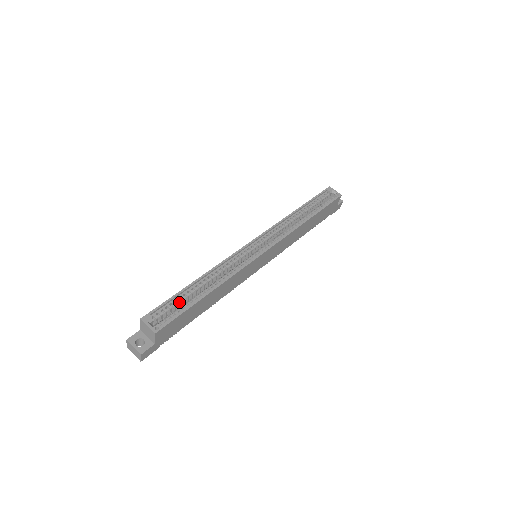
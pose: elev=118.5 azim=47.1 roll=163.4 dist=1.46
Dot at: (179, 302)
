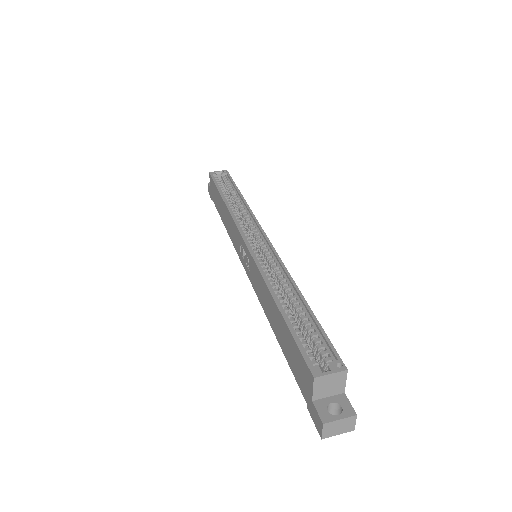
Dot at: (301, 332)
